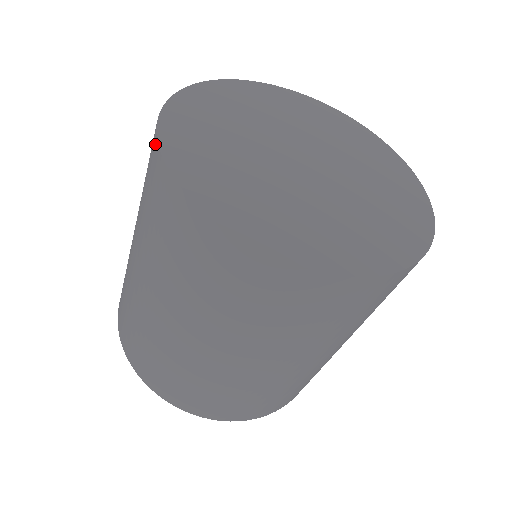
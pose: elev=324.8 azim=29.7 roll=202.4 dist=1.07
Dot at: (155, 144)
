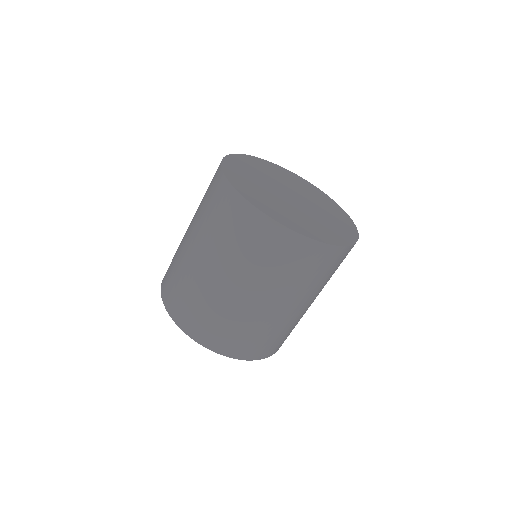
Dot at: occluded
